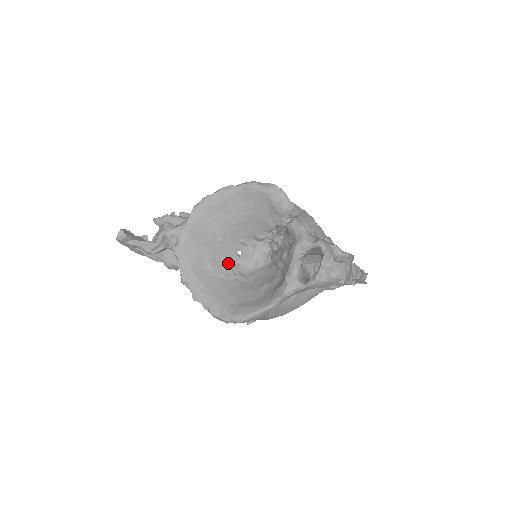
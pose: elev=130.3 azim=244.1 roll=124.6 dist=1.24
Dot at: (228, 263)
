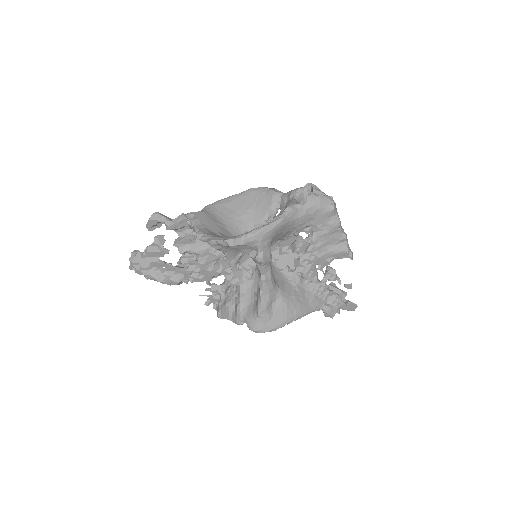
Dot at: occluded
